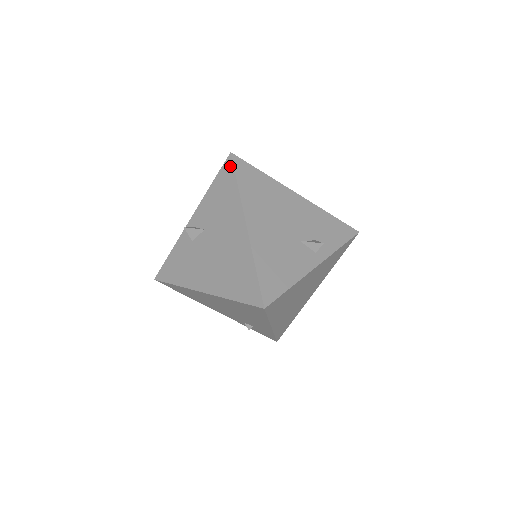
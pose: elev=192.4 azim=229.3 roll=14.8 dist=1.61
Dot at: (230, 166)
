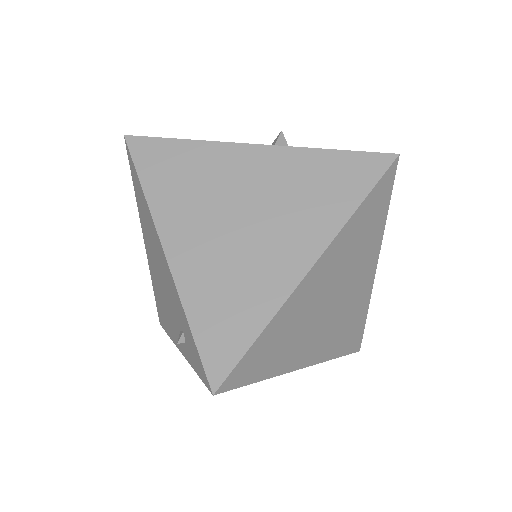
Dot at: occluded
